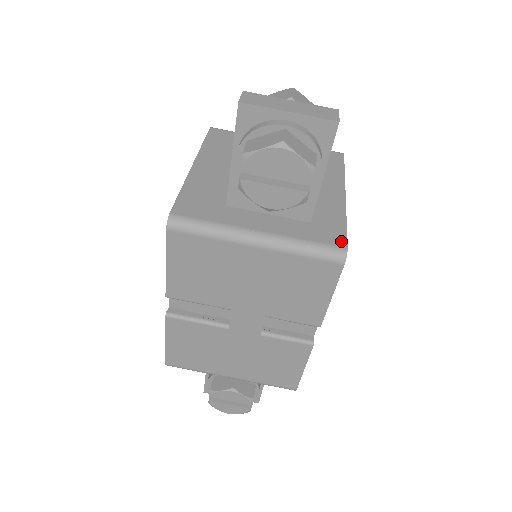
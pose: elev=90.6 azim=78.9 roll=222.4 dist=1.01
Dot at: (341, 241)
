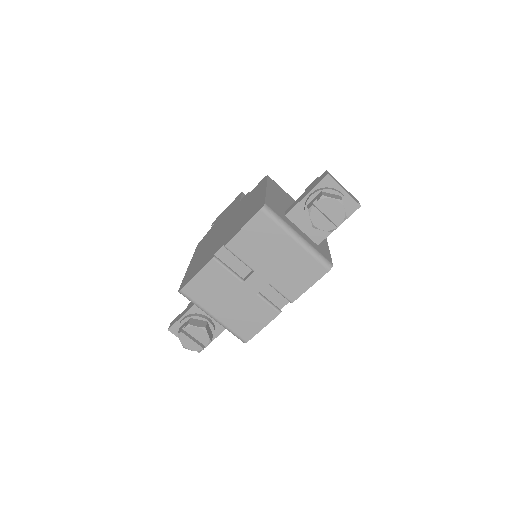
Dot at: (330, 260)
